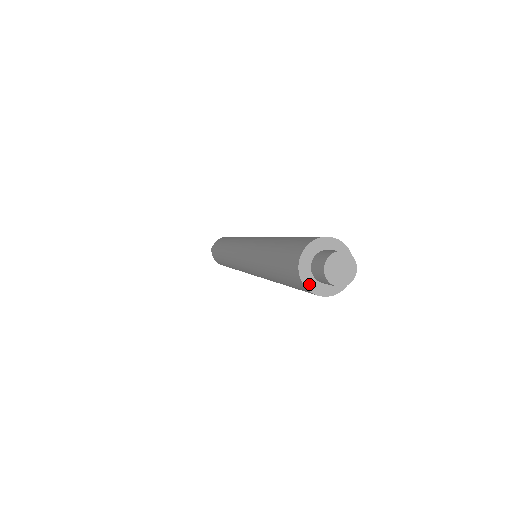
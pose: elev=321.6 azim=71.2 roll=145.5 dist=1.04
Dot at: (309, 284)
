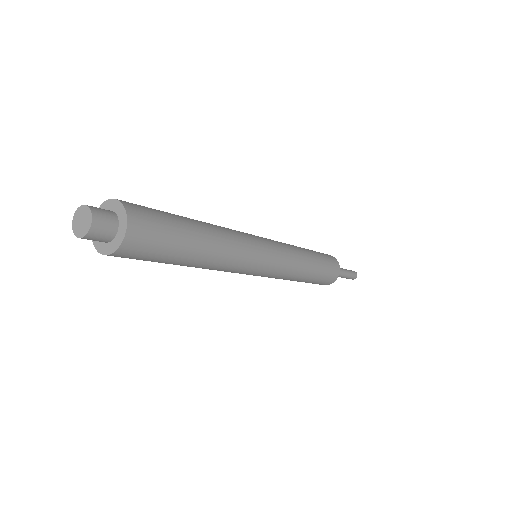
Dot at: occluded
